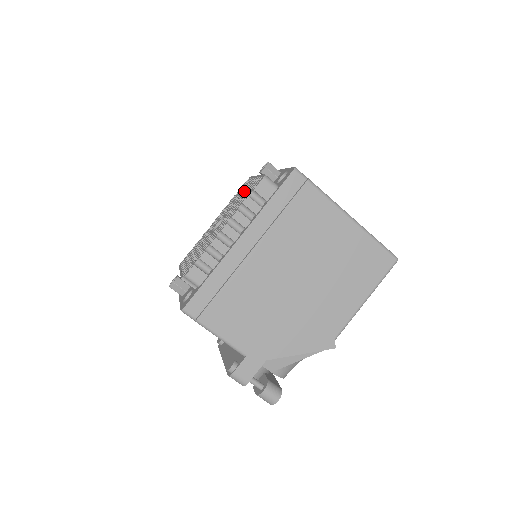
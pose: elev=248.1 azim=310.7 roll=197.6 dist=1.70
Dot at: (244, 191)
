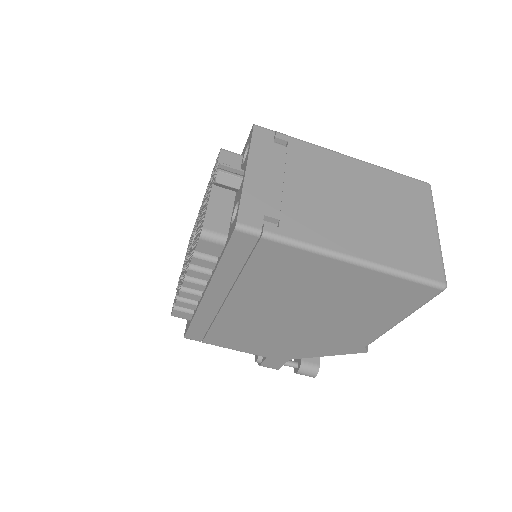
Dot at: occluded
